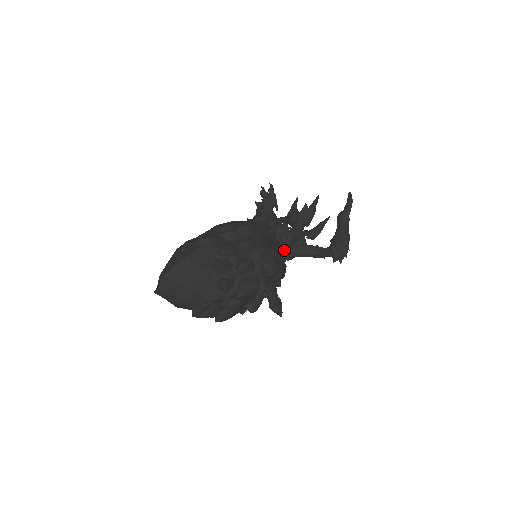
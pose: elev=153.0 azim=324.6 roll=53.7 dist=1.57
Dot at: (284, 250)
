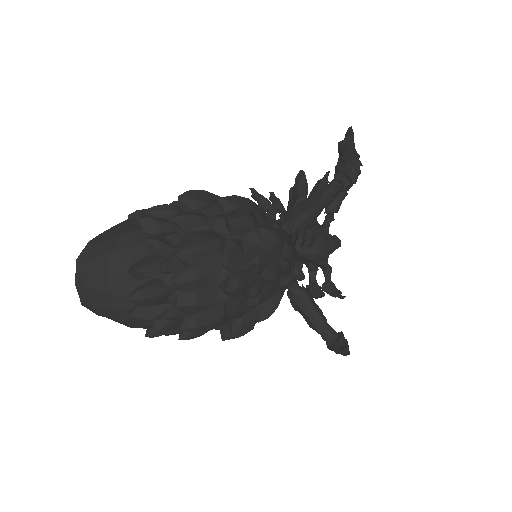
Dot at: (303, 244)
